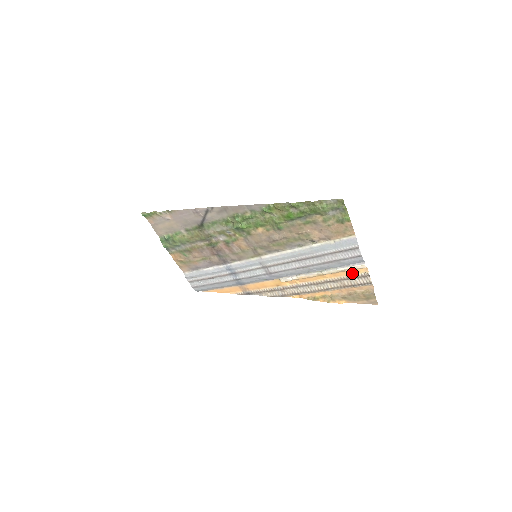
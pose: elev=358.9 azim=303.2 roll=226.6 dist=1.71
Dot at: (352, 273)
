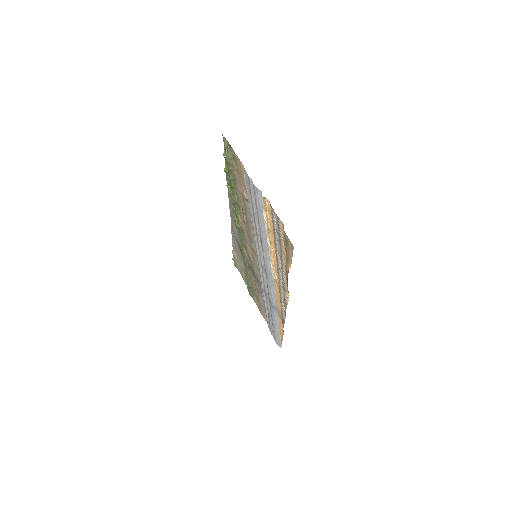
Dot at: (271, 218)
